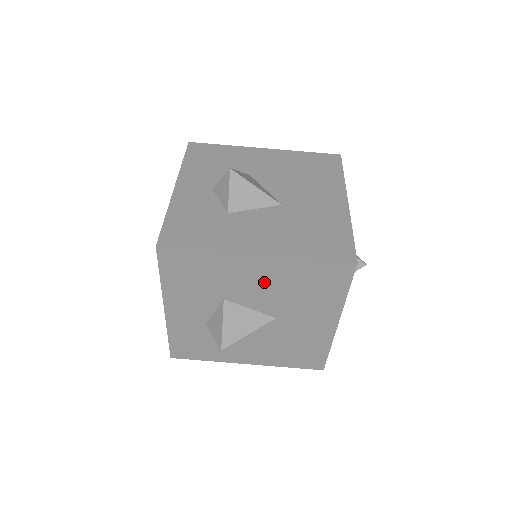
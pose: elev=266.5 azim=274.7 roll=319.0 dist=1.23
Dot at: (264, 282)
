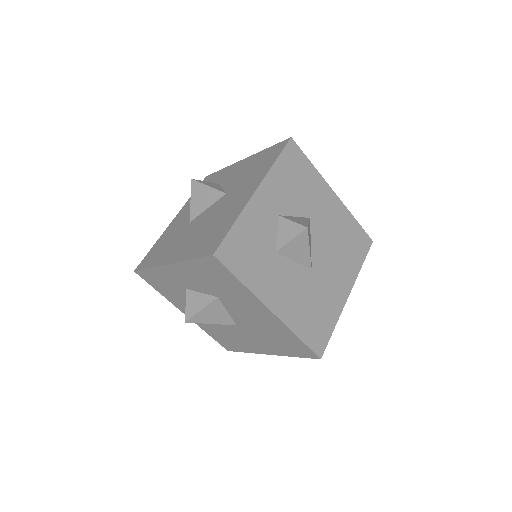
Dot at: (256, 317)
